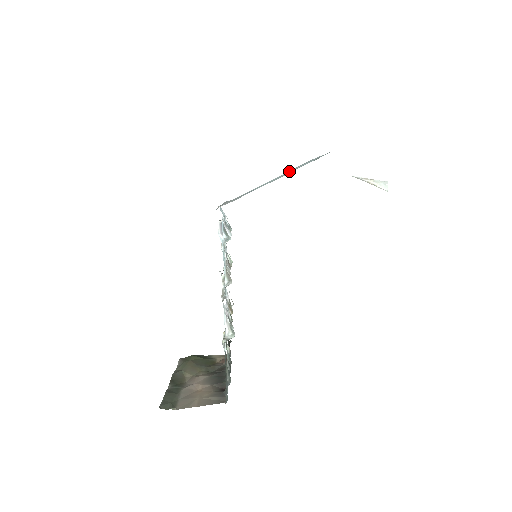
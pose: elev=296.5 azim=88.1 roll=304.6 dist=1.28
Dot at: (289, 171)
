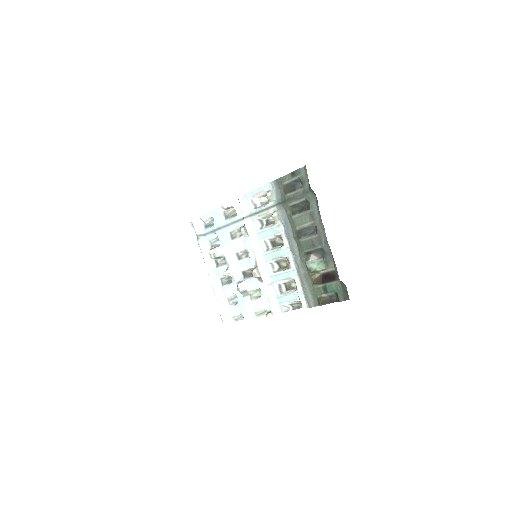
Dot at: occluded
